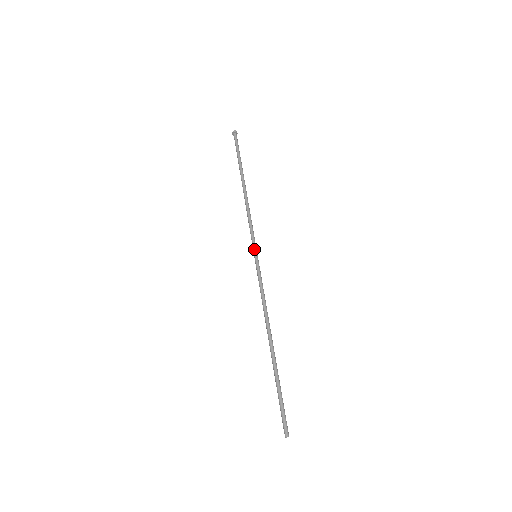
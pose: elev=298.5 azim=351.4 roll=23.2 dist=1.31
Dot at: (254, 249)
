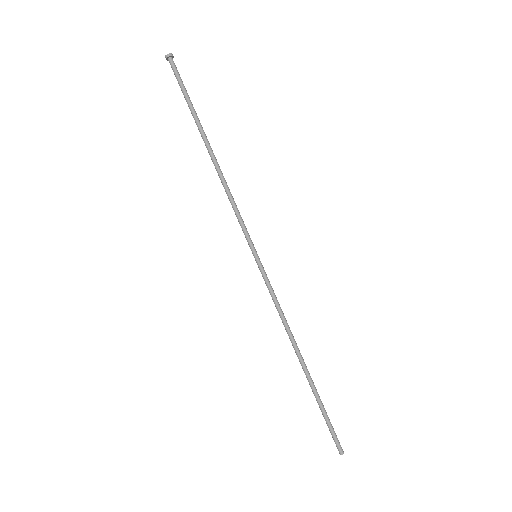
Dot at: (252, 248)
